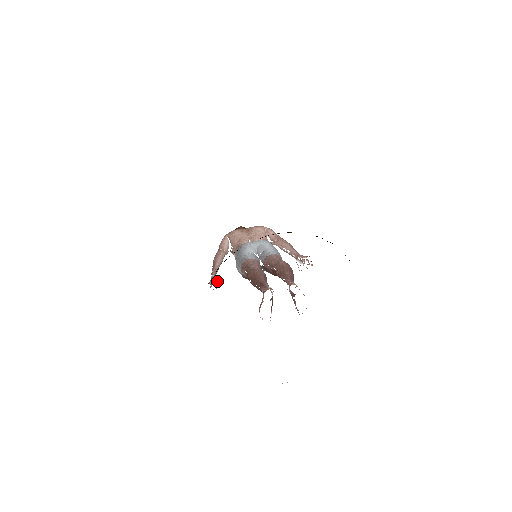
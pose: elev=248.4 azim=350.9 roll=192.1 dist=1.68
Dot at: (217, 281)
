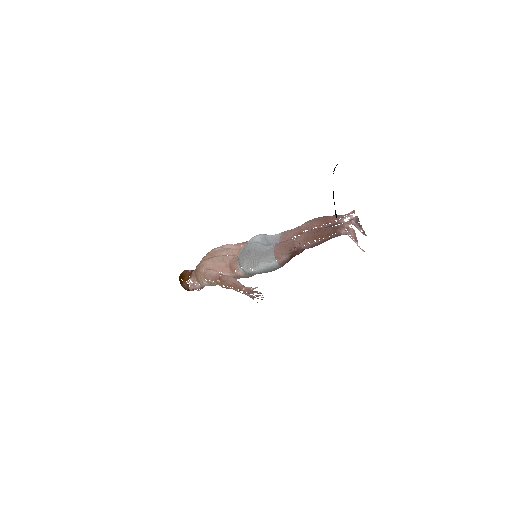
Dot at: occluded
